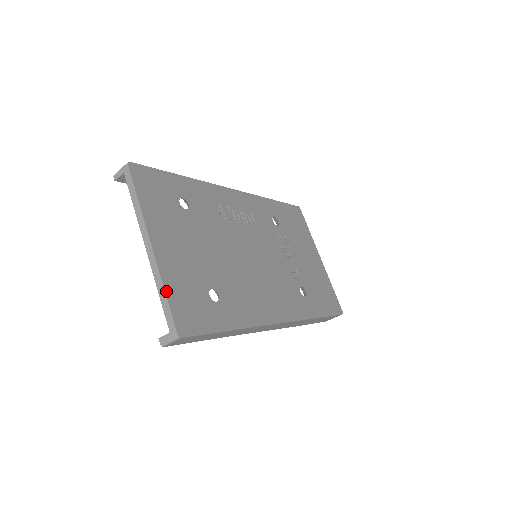
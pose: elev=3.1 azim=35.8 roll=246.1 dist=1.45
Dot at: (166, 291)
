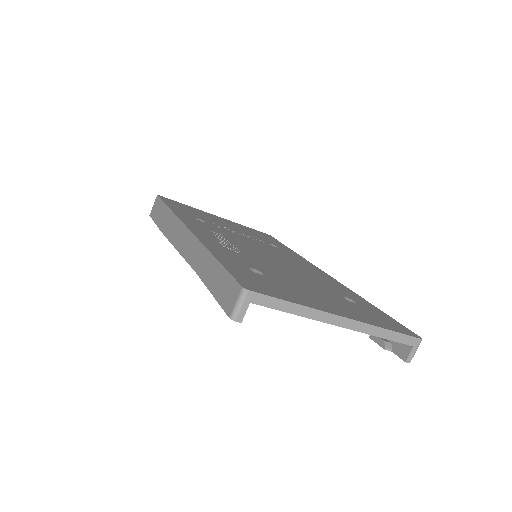
Dot at: (387, 329)
